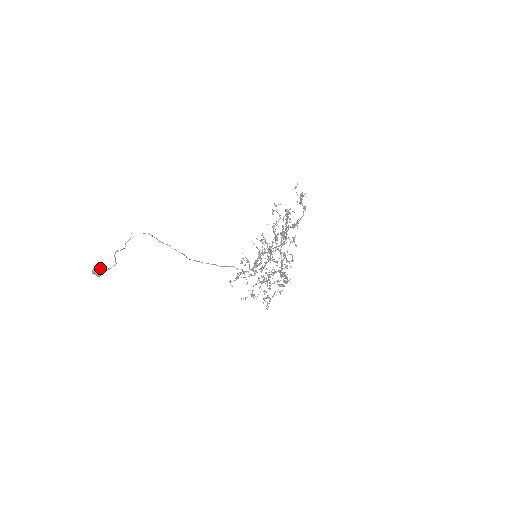
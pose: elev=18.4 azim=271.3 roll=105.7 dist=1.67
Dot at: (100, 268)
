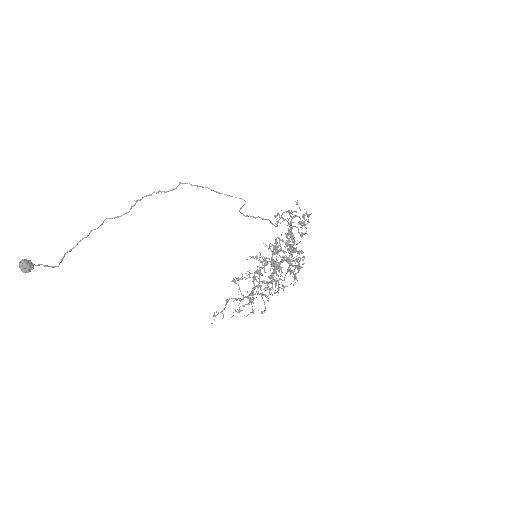
Dot at: (33, 265)
